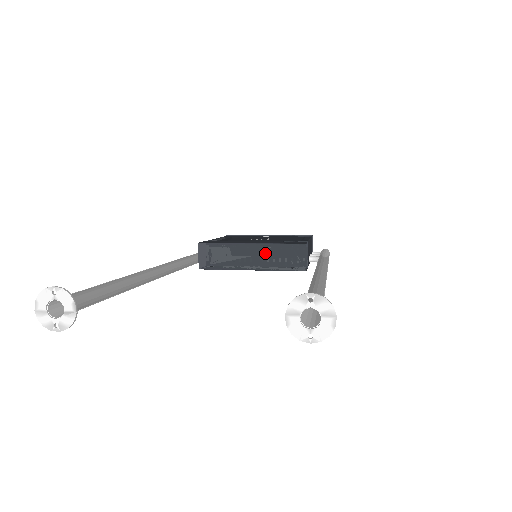
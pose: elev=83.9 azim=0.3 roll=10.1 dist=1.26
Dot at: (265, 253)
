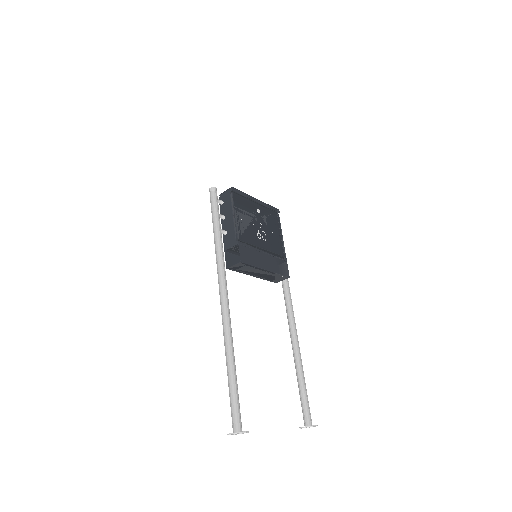
Dot at: (268, 274)
